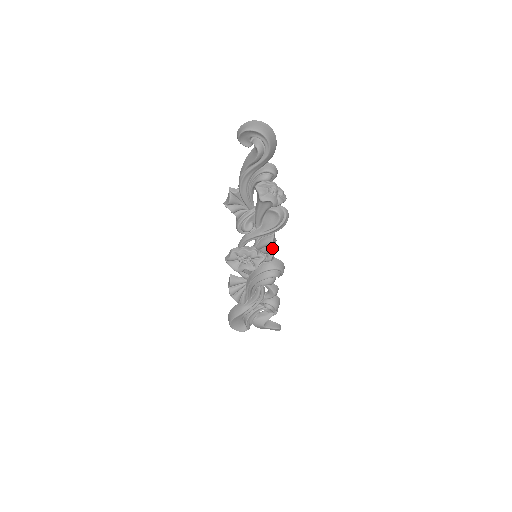
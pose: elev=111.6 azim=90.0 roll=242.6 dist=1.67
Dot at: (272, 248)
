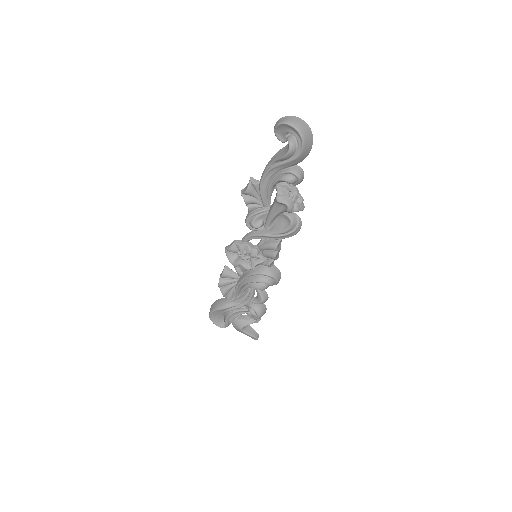
Dot at: (274, 253)
